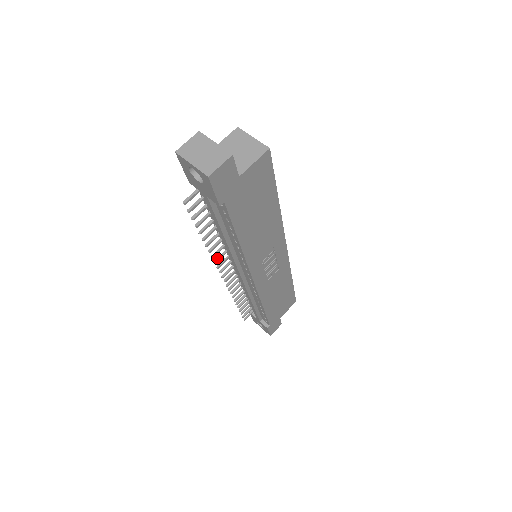
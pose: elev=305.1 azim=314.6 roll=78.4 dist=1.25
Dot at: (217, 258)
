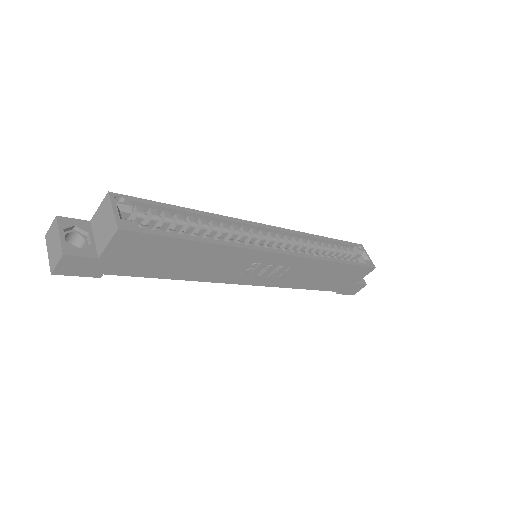
Dot at: occluded
